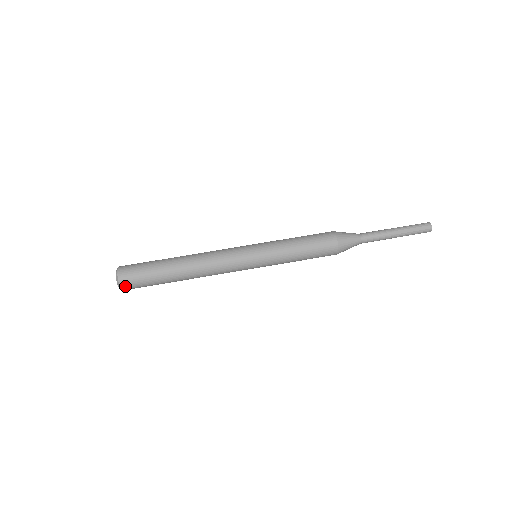
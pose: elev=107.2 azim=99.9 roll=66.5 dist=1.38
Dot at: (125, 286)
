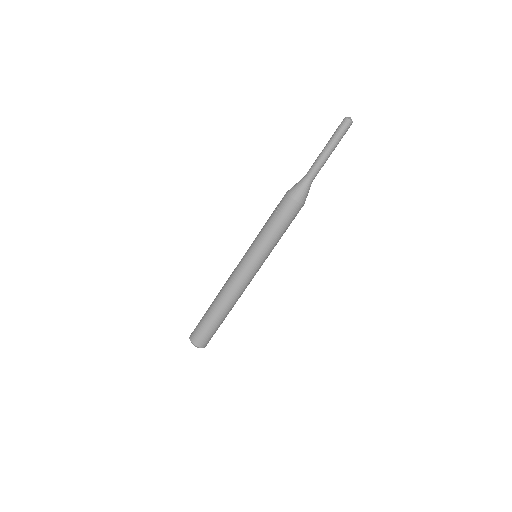
Dot at: occluded
